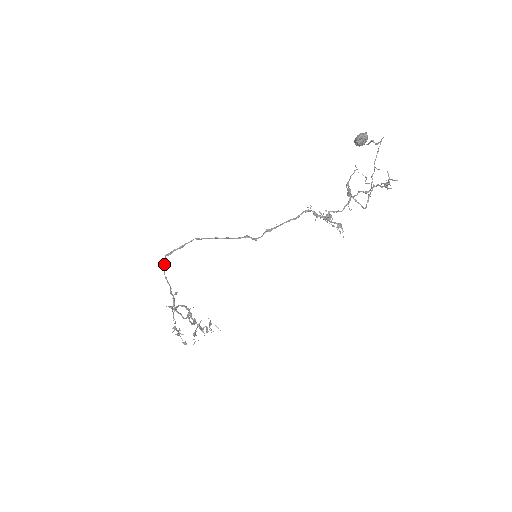
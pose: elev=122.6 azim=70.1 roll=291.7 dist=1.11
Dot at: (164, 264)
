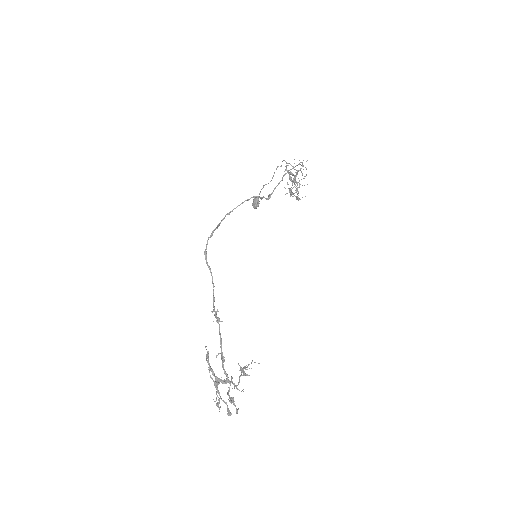
Dot at: (206, 255)
